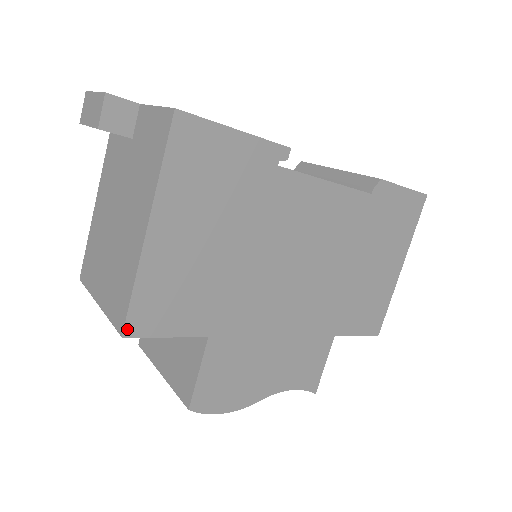
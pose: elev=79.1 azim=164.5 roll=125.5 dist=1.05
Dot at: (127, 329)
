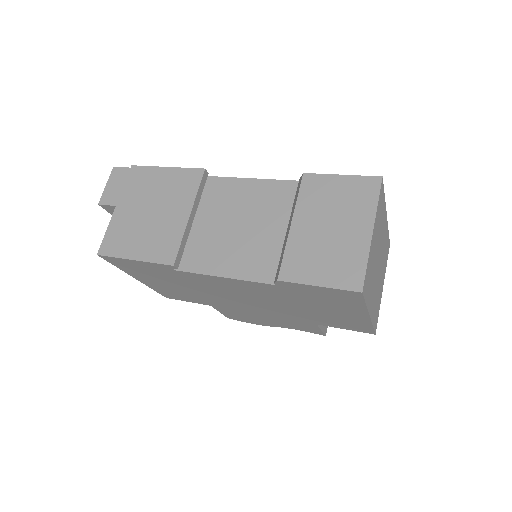
Dot at: (166, 297)
